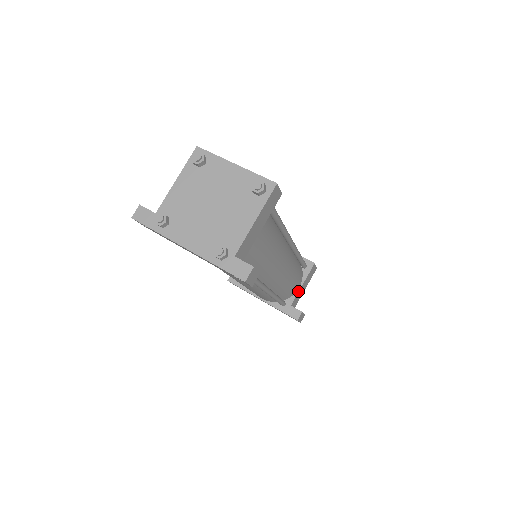
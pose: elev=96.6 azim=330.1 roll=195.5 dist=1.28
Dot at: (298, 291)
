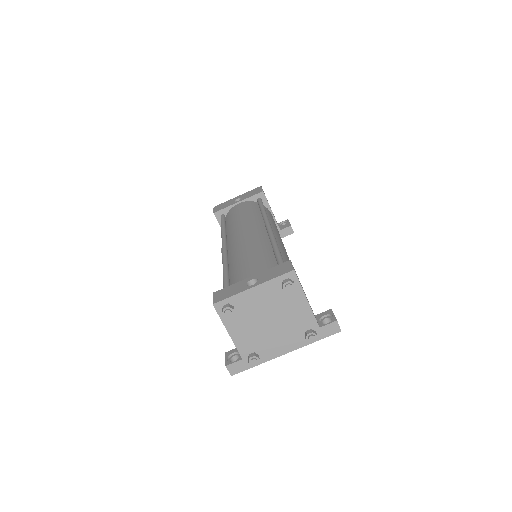
Dot at: (274, 218)
